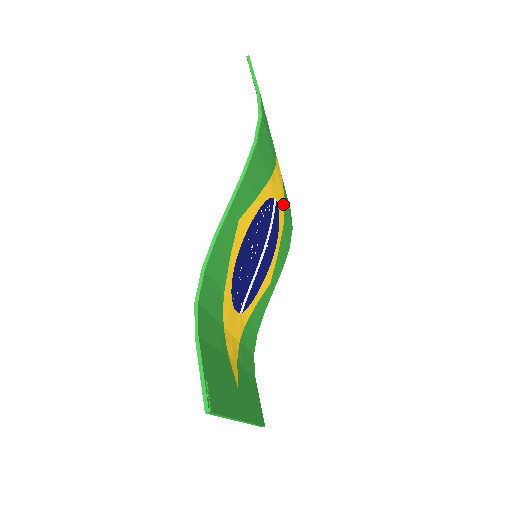
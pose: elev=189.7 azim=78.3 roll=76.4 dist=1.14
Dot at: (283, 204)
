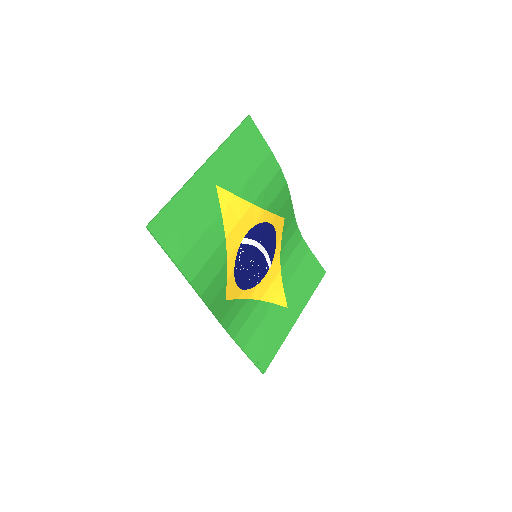
Dot at: (254, 209)
